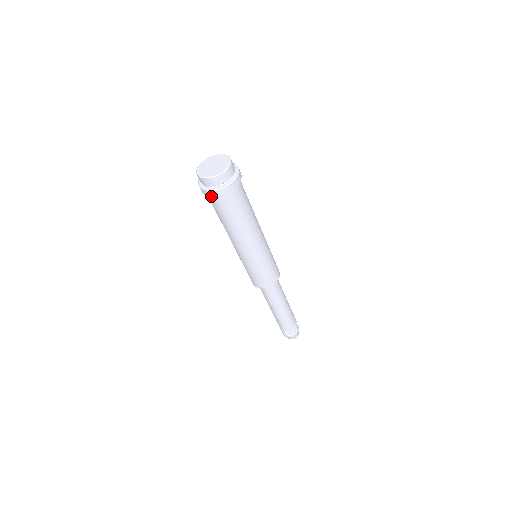
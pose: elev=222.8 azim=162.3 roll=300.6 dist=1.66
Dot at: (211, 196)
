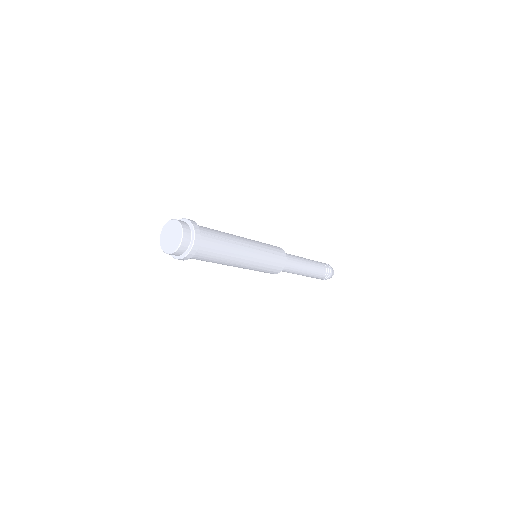
Dot at: occluded
